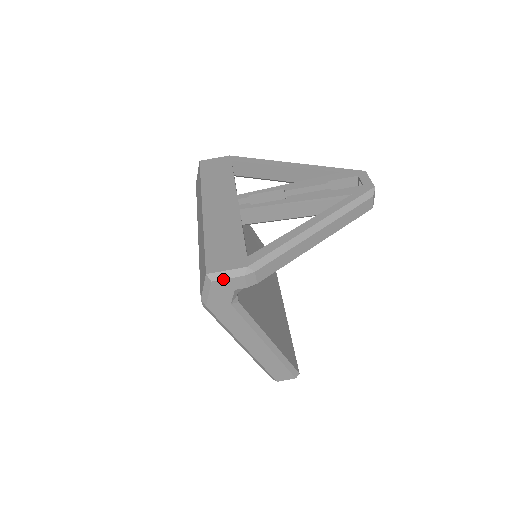
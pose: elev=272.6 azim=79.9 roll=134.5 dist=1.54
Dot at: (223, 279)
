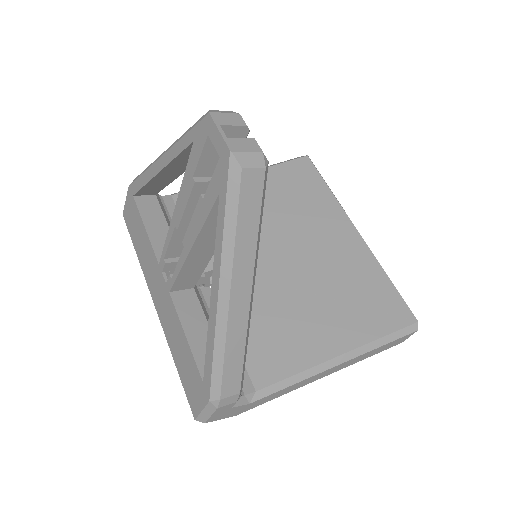
Dot at: (208, 418)
